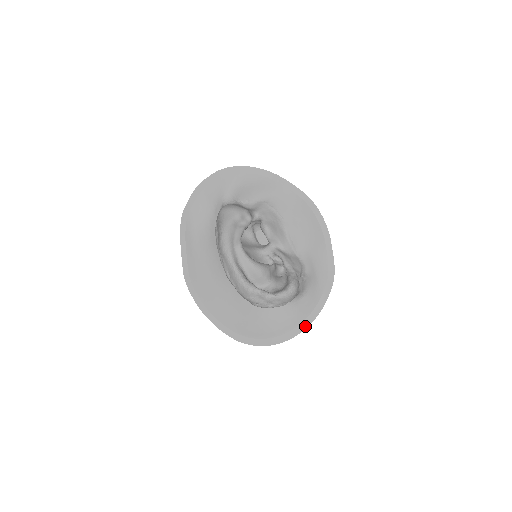
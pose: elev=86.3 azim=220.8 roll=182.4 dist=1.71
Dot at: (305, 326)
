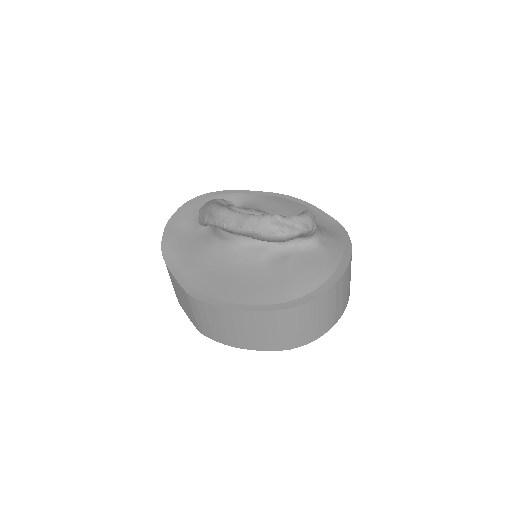
Dot at: (347, 261)
